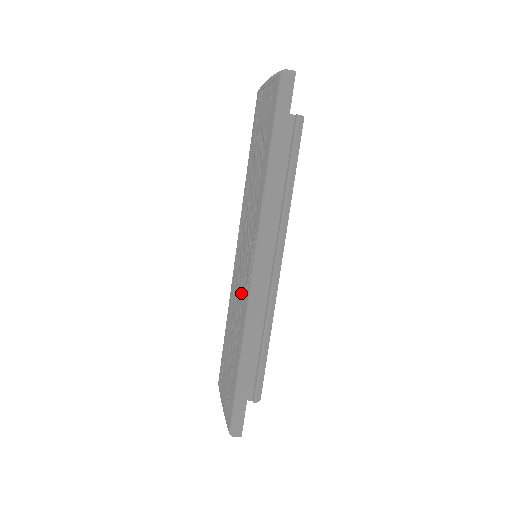
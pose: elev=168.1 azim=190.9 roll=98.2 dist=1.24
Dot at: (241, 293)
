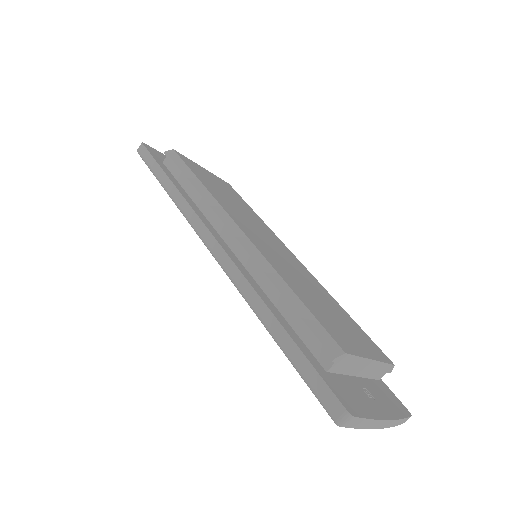
Dot at: occluded
